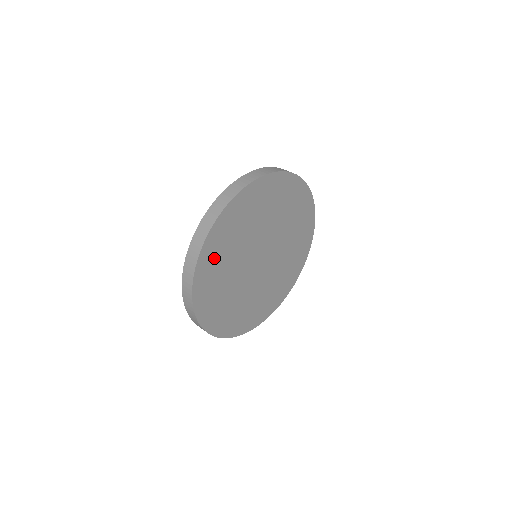
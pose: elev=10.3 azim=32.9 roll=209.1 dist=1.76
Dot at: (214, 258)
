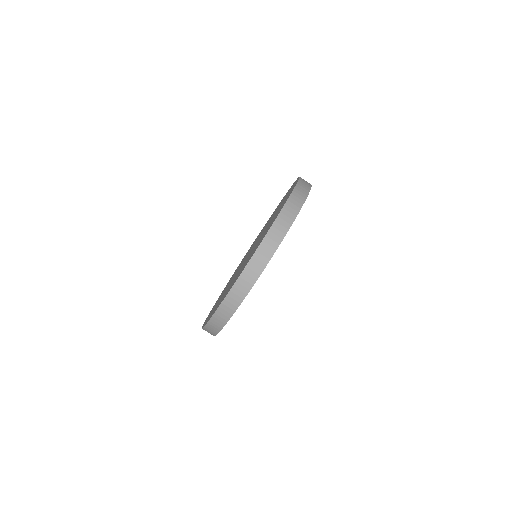
Dot at: occluded
